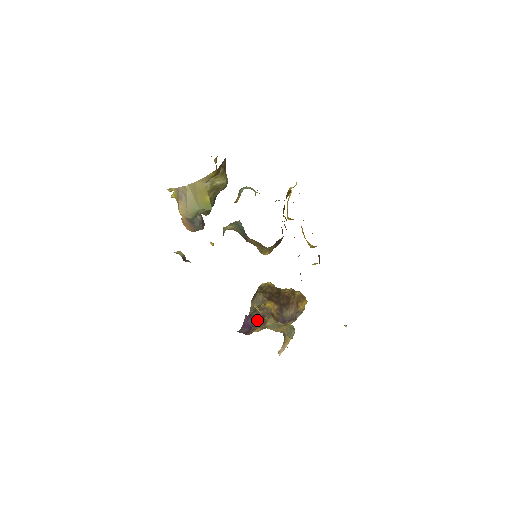
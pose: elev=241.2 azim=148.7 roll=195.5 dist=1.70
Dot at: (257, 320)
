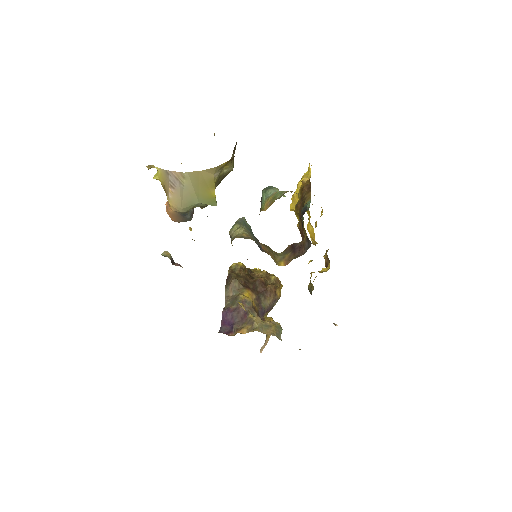
Dot at: (239, 316)
